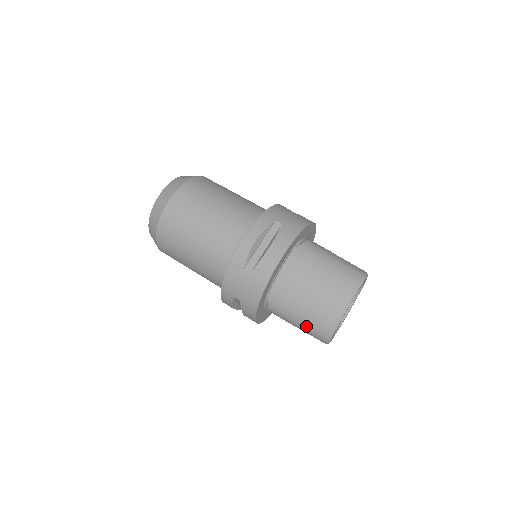
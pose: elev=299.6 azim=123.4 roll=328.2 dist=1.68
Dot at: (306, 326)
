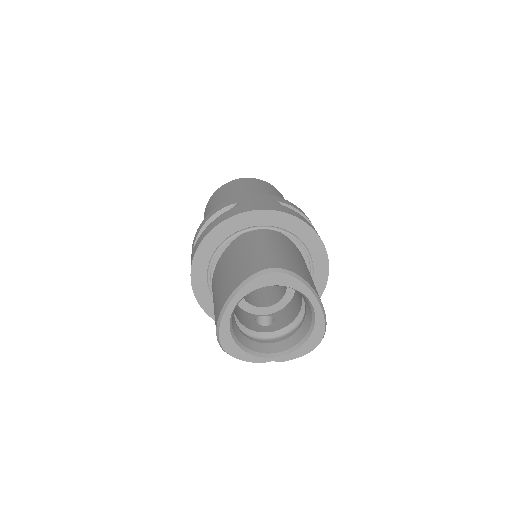
Dot at: occluded
